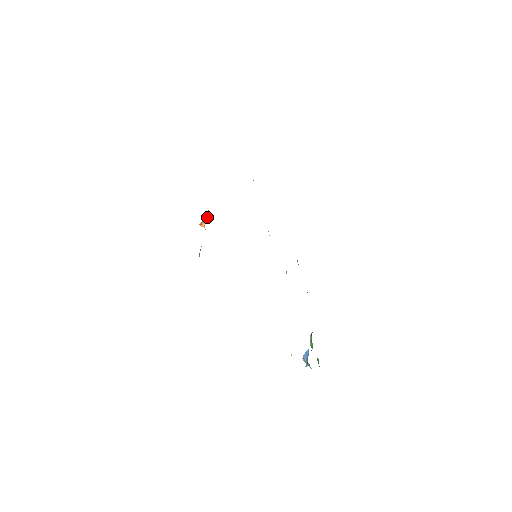
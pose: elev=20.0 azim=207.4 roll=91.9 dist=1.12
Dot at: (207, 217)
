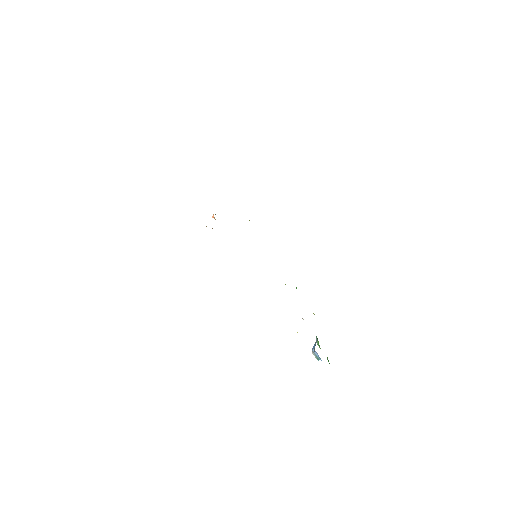
Dot at: occluded
